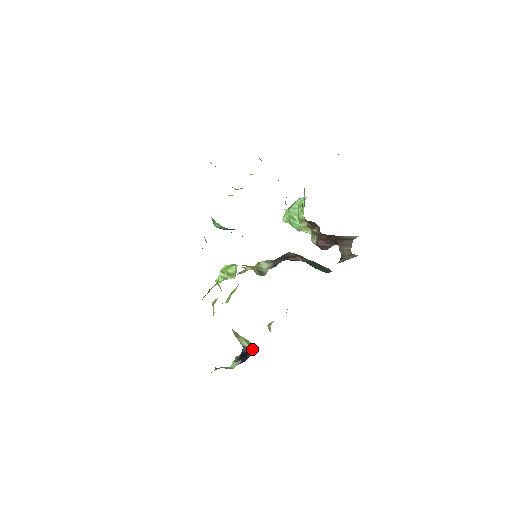
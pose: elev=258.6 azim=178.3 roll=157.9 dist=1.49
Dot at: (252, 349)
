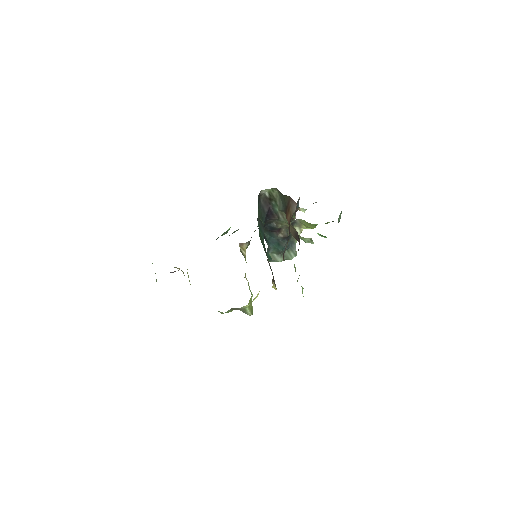
Dot at: occluded
